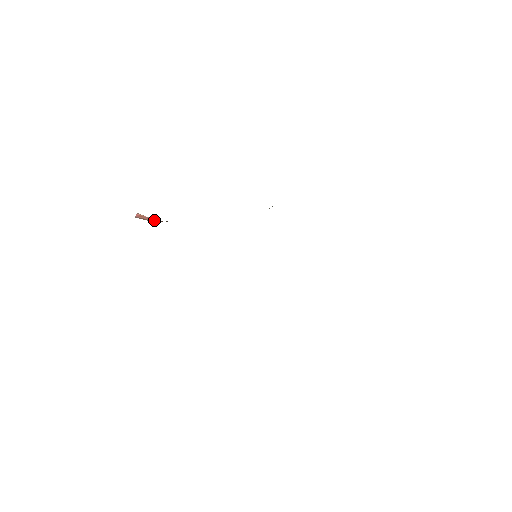
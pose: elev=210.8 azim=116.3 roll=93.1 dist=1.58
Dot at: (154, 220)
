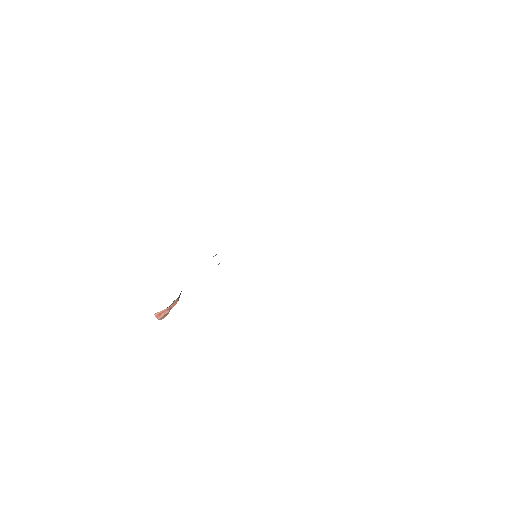
Dot at: occluded
